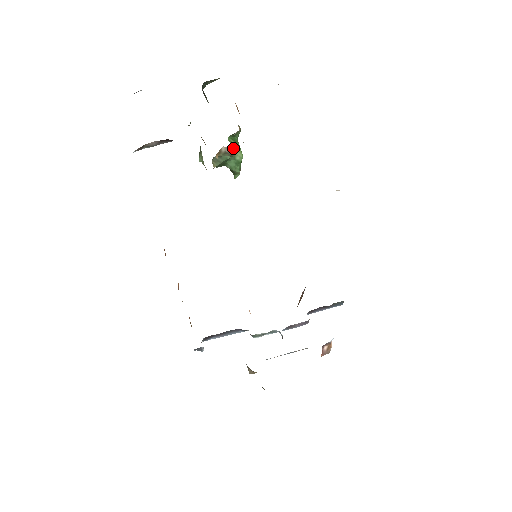
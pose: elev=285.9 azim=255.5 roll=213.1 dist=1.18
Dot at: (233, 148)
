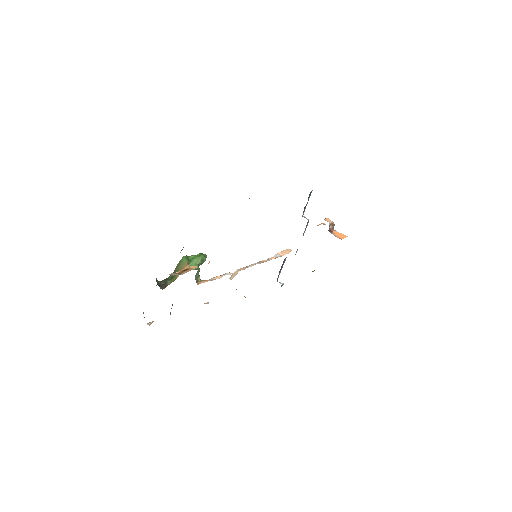
Dot at: occluded
